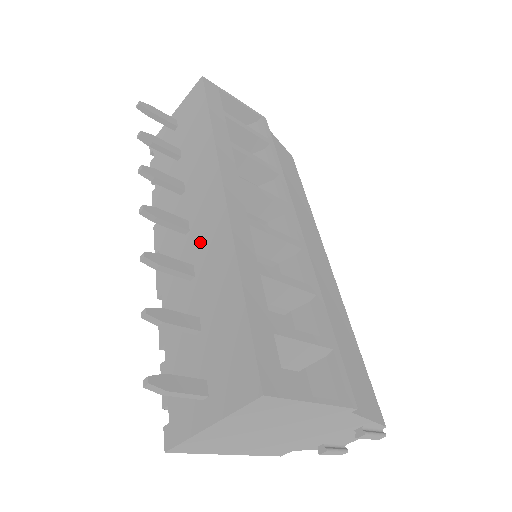
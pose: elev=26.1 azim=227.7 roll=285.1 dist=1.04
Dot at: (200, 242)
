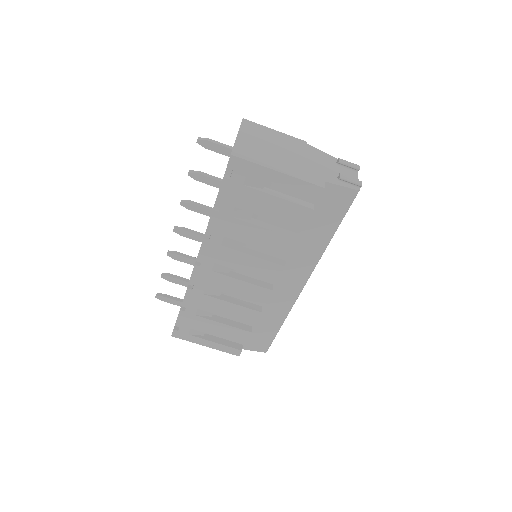
Dot at: occluded
